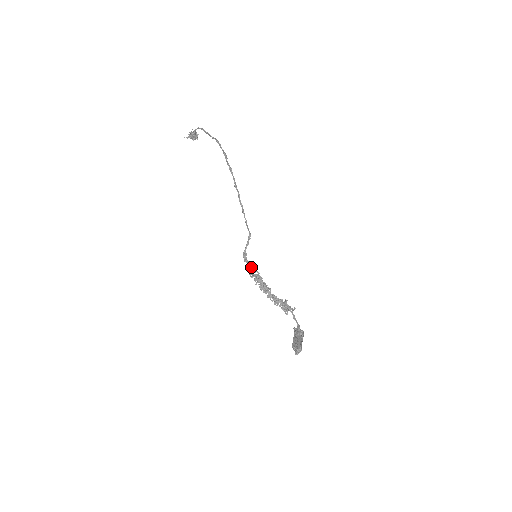
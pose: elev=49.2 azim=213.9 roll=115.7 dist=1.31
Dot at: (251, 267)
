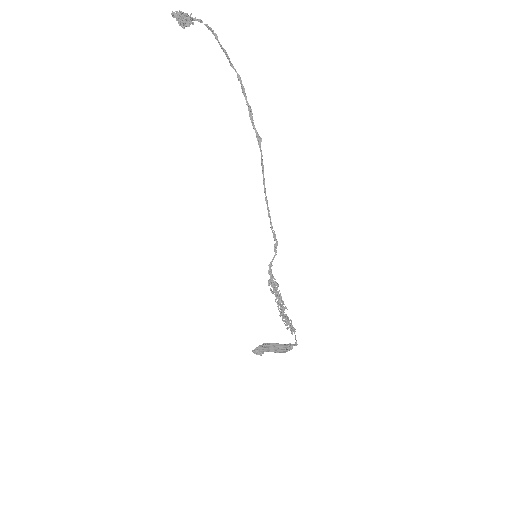
Dot at: (277, 284)
